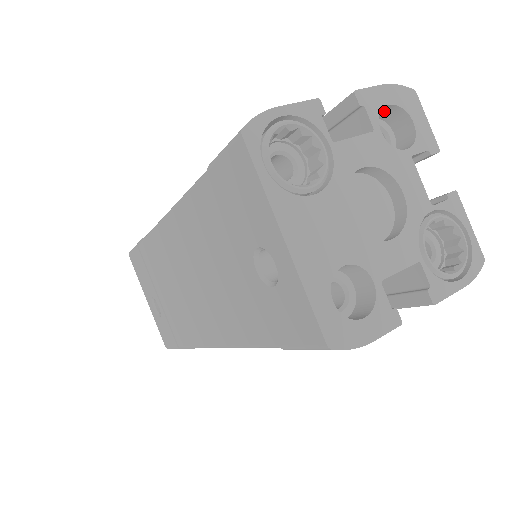
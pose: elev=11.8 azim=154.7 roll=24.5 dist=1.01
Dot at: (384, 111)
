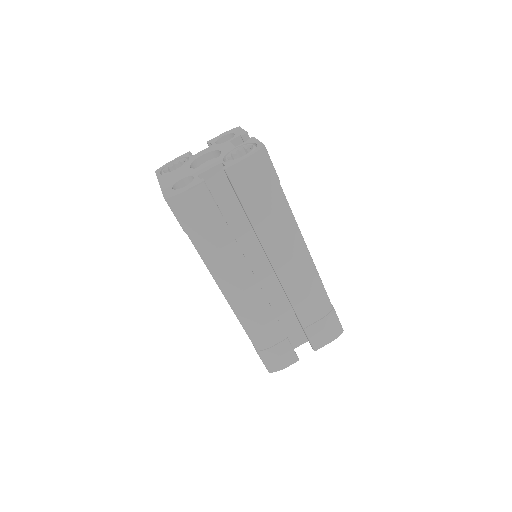
Dot at: occluded
